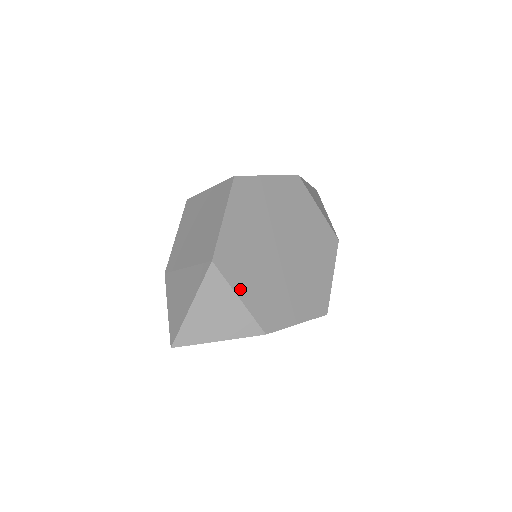
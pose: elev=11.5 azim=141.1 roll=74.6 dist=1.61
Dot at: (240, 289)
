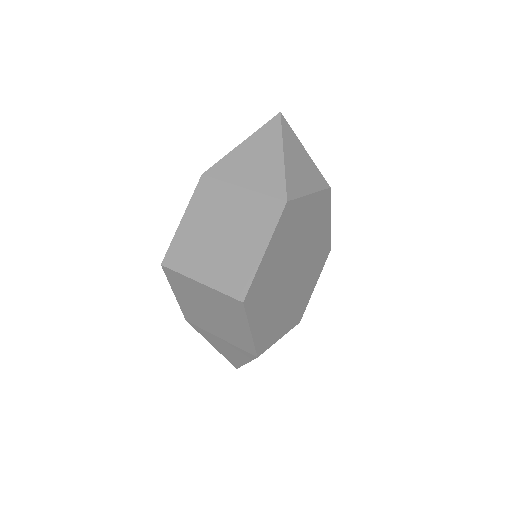
Dot at: (278, 336)
